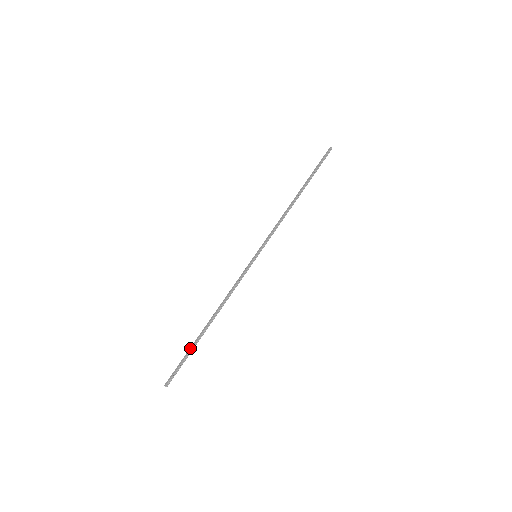
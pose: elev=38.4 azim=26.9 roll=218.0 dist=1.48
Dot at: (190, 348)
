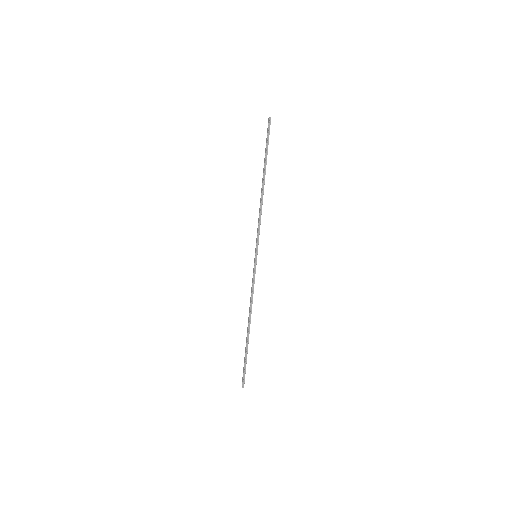
Dot at: (245, 353)
